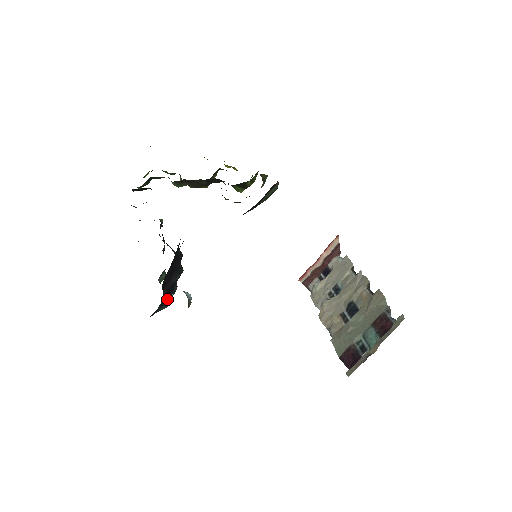
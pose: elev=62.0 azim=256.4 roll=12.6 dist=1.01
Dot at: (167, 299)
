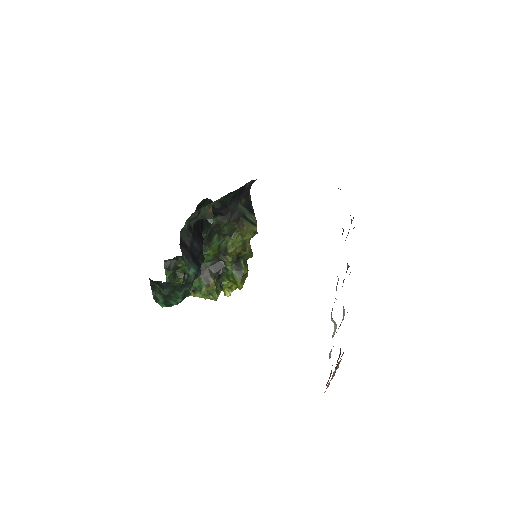
Dot at: (194, 262)
